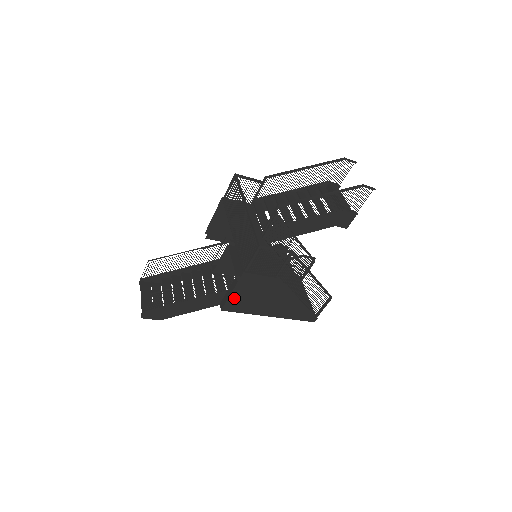
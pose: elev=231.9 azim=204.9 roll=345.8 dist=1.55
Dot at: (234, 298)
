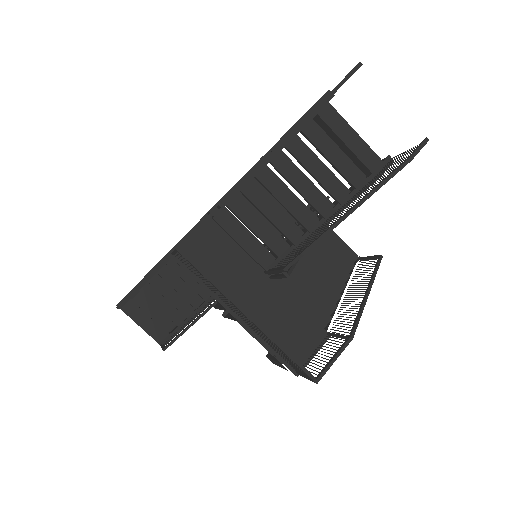
Dot at: occluded
